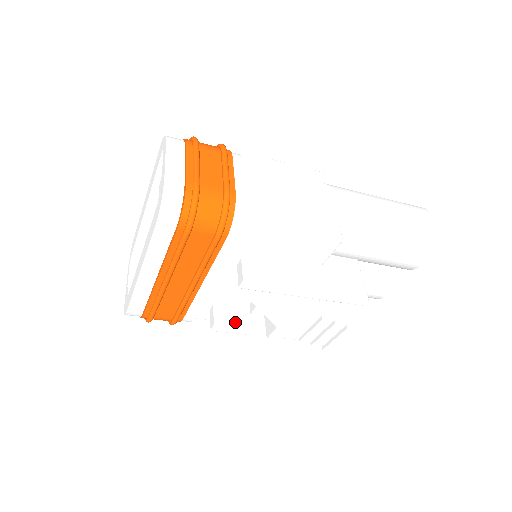
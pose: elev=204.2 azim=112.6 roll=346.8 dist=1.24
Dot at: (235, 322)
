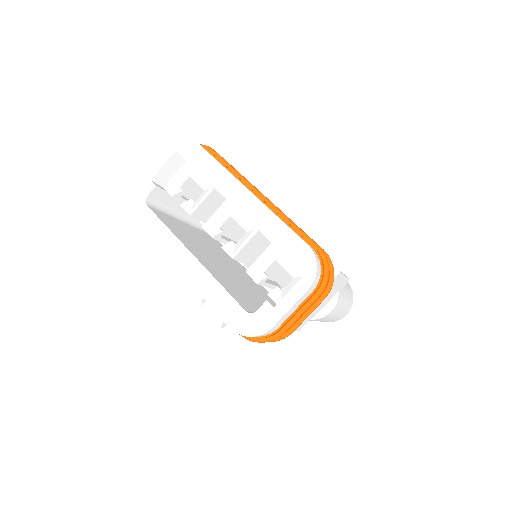
Dot at: occluded
